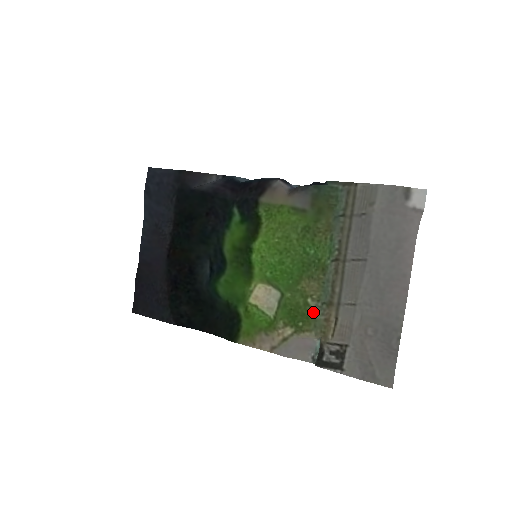
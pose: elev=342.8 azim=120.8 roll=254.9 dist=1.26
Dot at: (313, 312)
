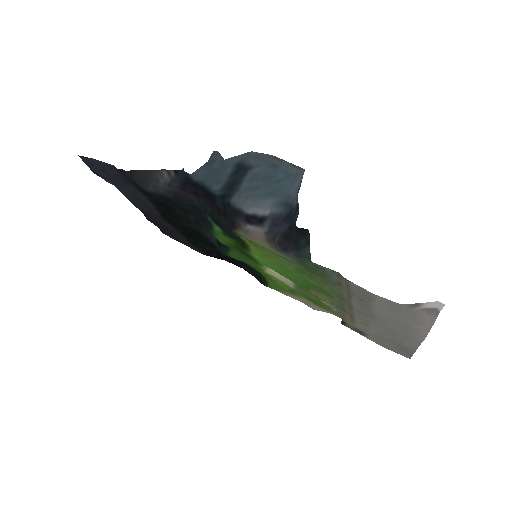
Dot at: (329, 308)
